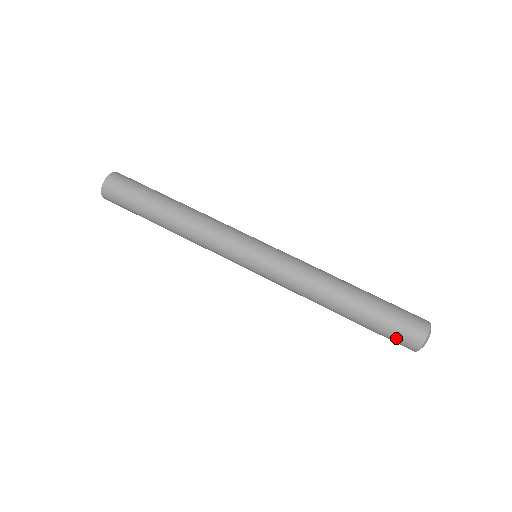
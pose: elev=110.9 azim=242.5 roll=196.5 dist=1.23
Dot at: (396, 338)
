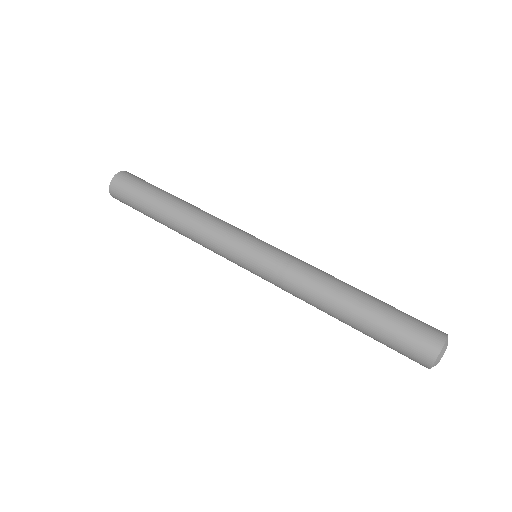
Dot at: occluded
